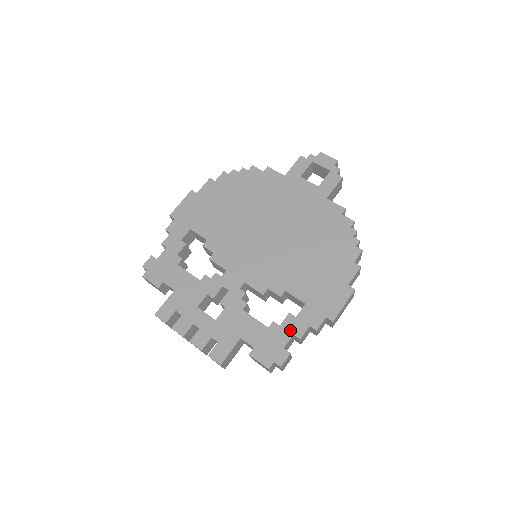
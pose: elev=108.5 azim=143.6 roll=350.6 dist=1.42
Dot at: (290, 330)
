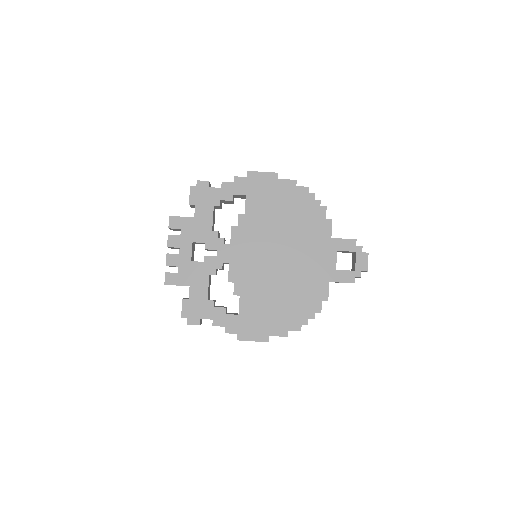
Dot at: (215, 316)
